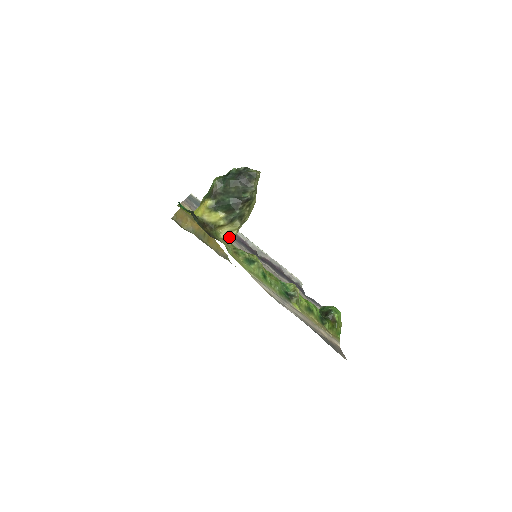
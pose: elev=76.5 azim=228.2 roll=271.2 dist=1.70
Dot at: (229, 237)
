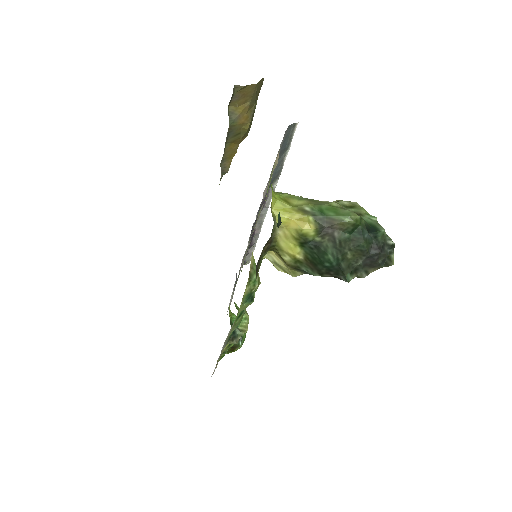
Dot at: occluded
